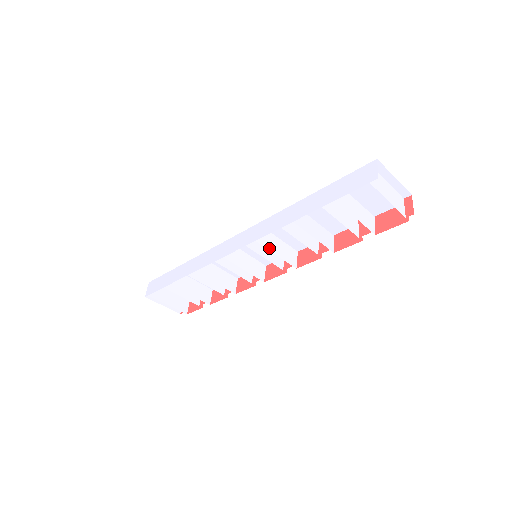
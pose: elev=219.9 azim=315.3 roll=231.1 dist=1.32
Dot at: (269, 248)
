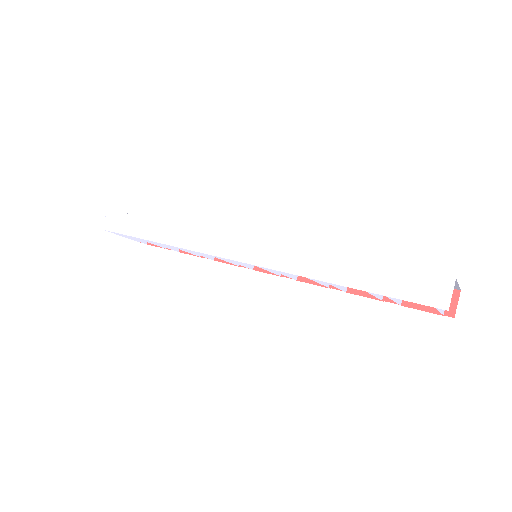
Dot at: occluded
